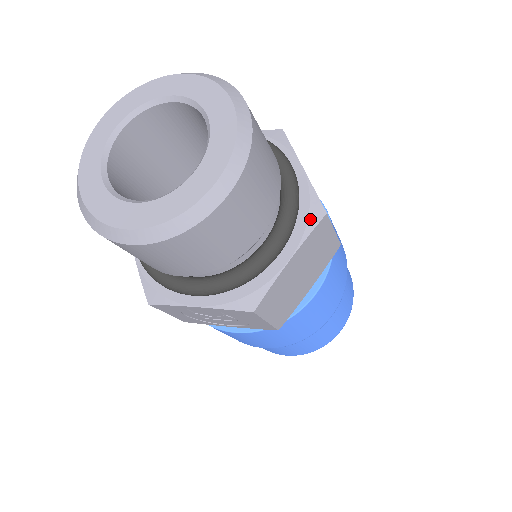
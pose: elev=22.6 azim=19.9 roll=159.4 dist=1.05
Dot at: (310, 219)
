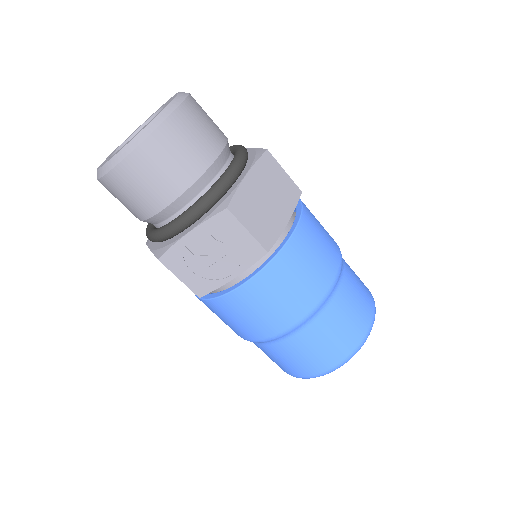
Dot at: (257, 156)
